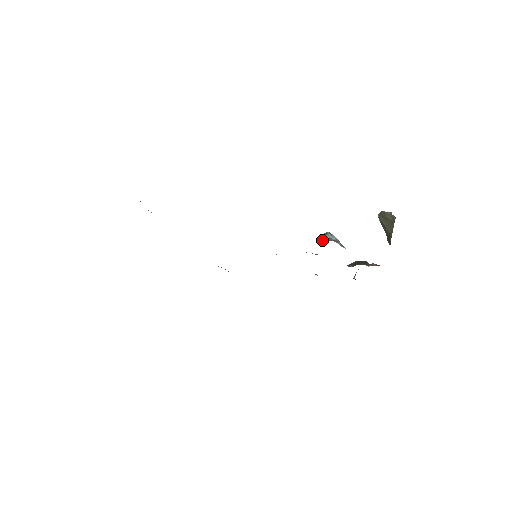
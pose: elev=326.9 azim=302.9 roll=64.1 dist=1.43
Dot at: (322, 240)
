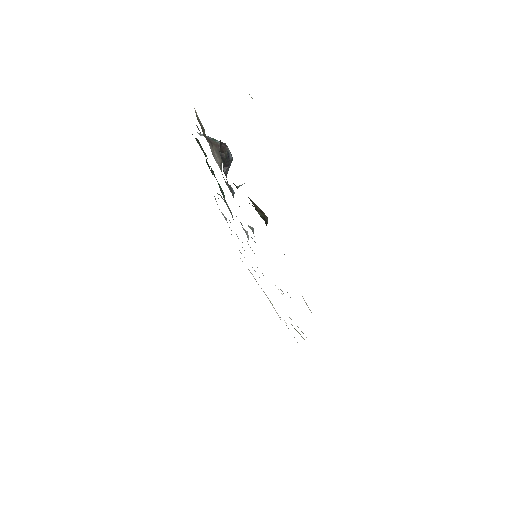
Dot at: occluded
